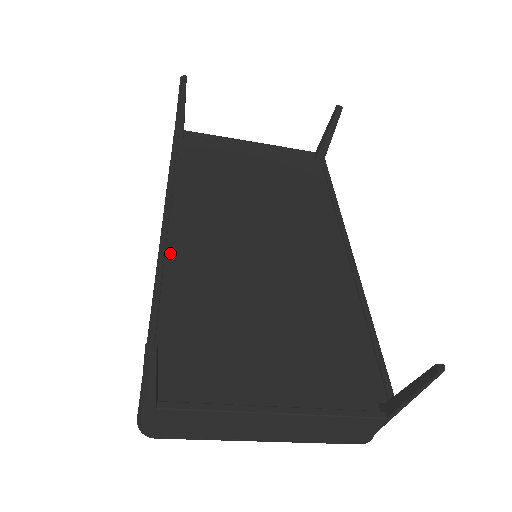
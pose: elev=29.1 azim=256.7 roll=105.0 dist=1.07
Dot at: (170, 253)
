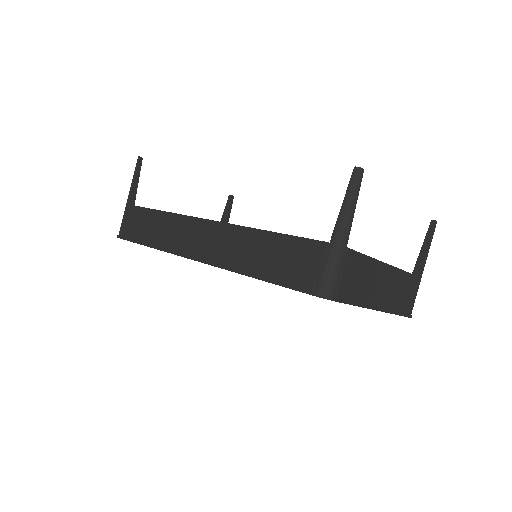
Dot at: occluded
